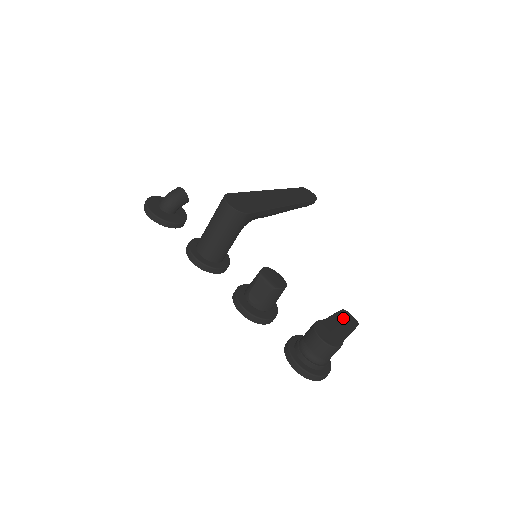
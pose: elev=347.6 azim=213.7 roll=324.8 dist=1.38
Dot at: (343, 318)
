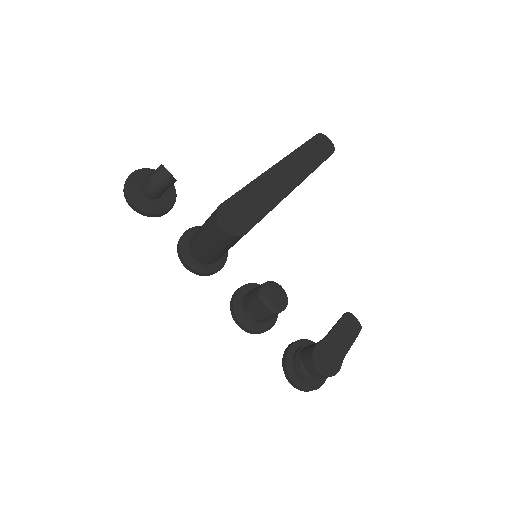
Dot at: (346, 327)
